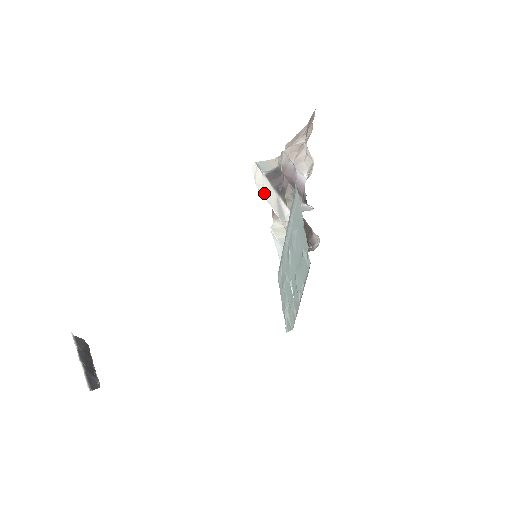
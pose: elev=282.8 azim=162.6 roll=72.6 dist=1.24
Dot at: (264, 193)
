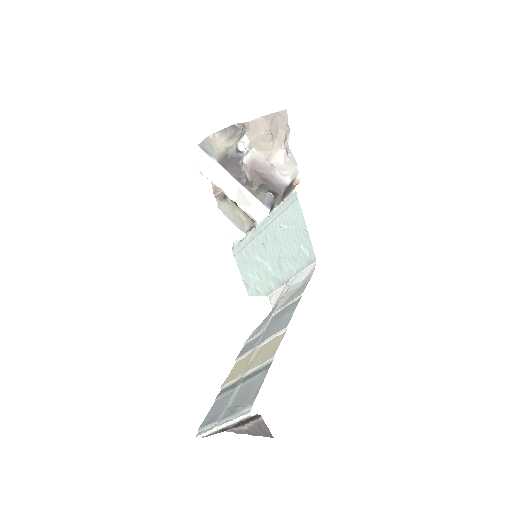
Dot at: (212, 177)
